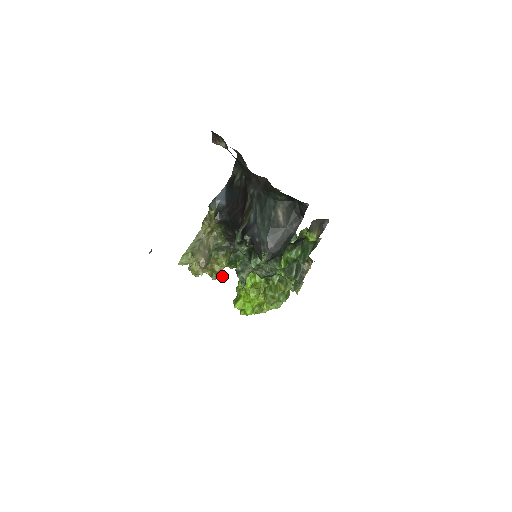
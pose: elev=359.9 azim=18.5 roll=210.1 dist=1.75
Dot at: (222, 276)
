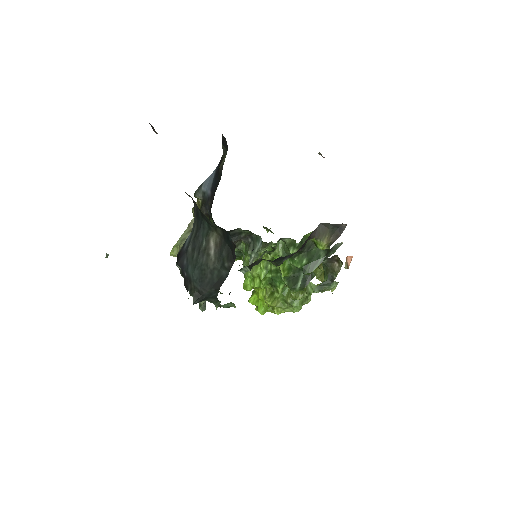
Dot at: occluded
